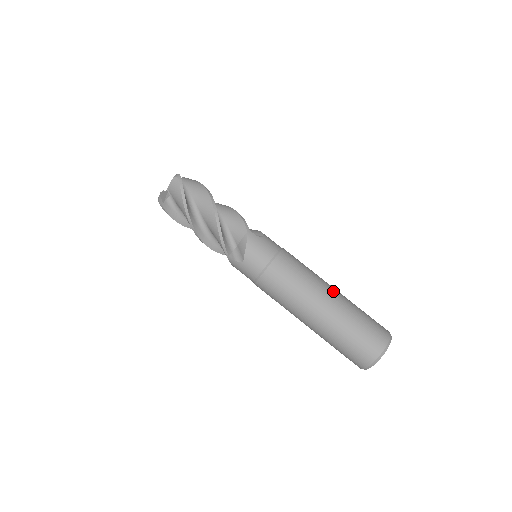
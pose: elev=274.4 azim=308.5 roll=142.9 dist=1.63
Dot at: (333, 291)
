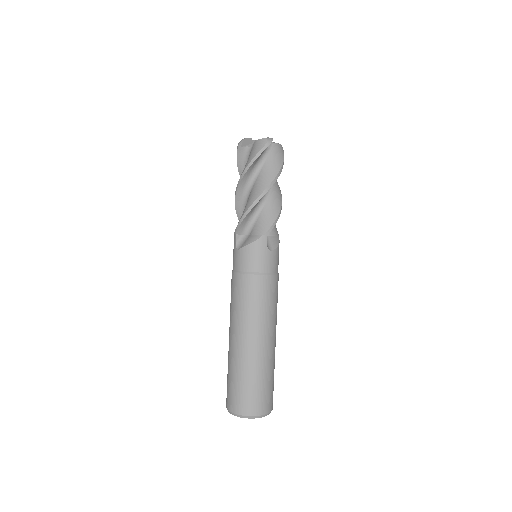
Dot at: (268, 342)
